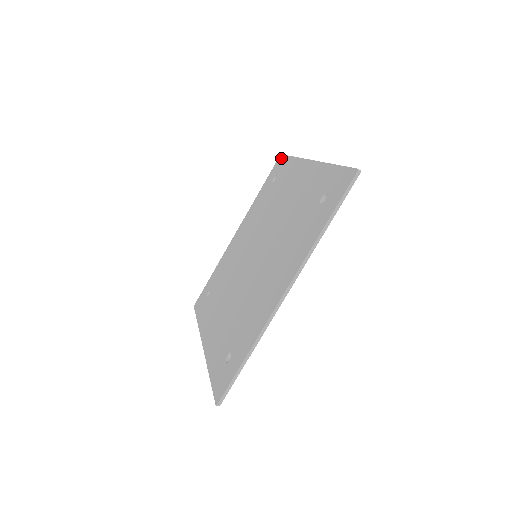
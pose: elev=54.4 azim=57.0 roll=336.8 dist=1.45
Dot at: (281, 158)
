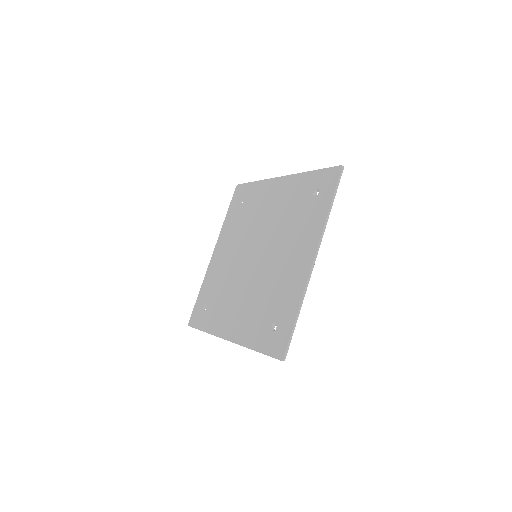
Dot at: (240, 187)
